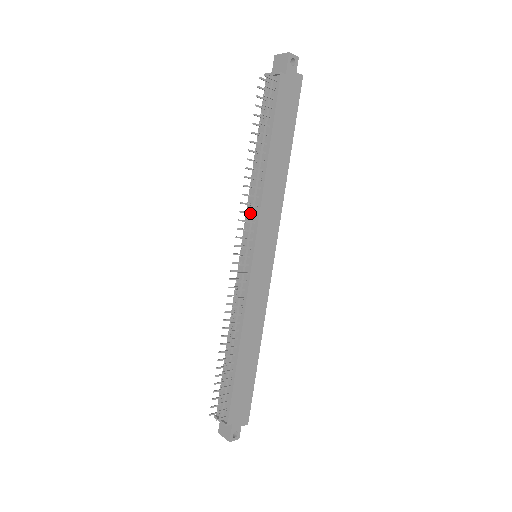
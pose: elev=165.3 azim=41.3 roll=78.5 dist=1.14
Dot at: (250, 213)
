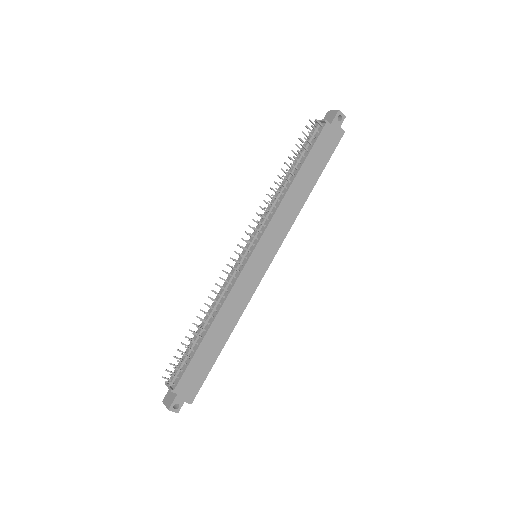
Dot at: (264, 216)
